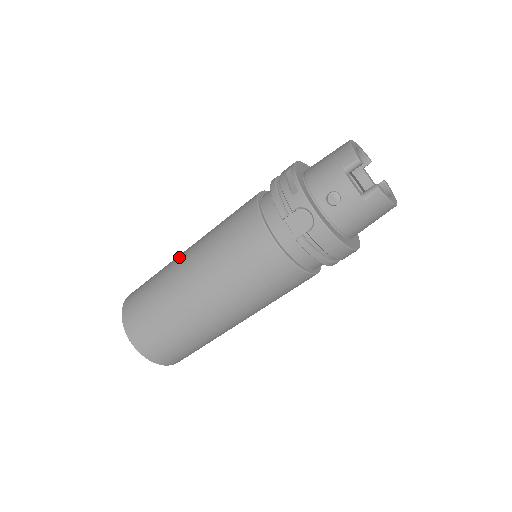
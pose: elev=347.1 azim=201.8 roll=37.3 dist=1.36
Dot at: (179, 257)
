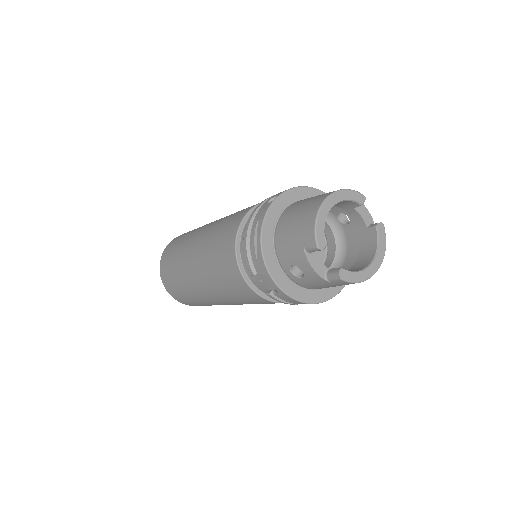
Dot at: (190, 243)
